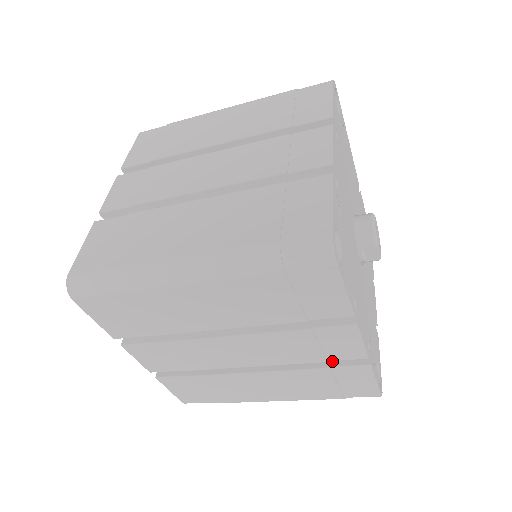
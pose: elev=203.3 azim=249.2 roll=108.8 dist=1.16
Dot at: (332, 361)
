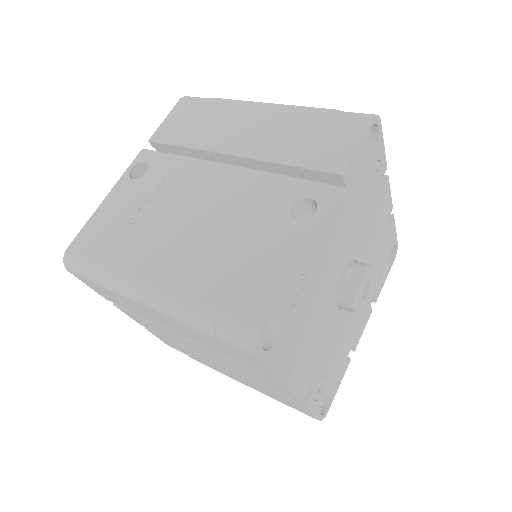
Dot at: occluded
